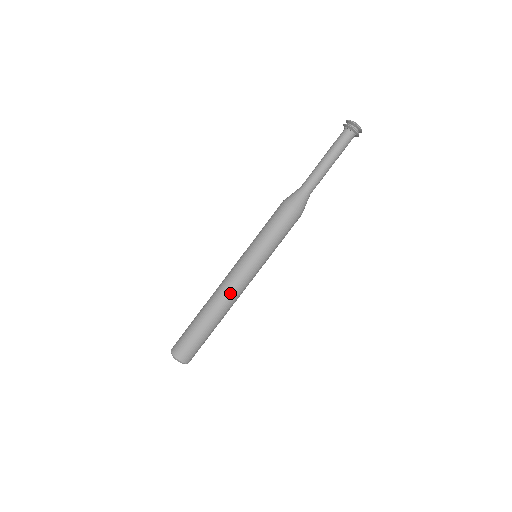
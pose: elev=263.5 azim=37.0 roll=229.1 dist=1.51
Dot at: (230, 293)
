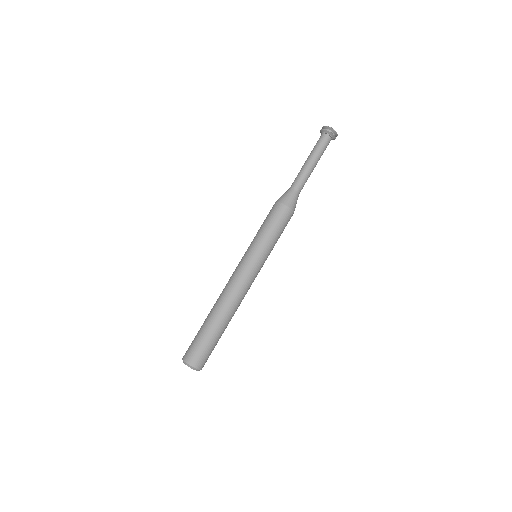
Dot at: (229, 288)
